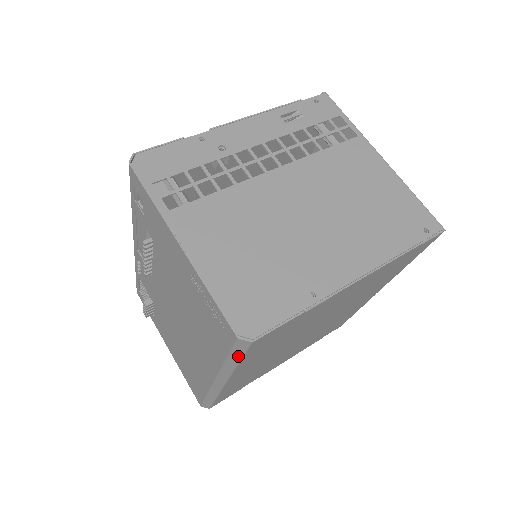
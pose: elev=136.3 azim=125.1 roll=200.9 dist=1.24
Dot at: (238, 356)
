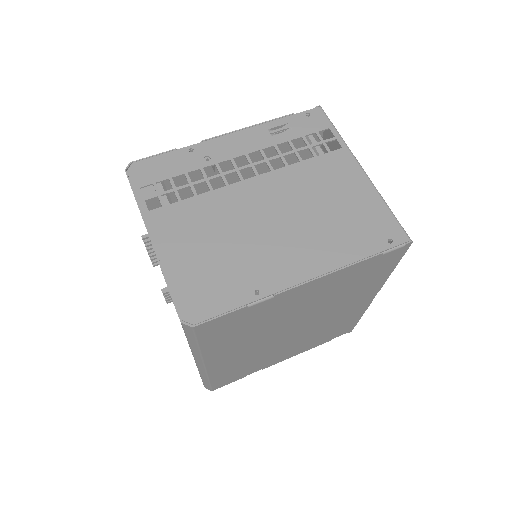
Dot at: (193, 340)
